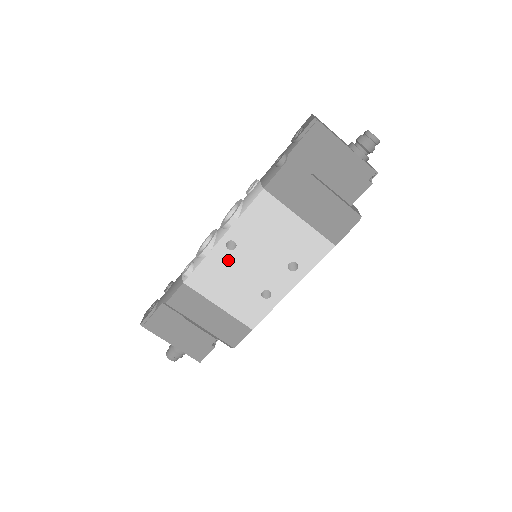
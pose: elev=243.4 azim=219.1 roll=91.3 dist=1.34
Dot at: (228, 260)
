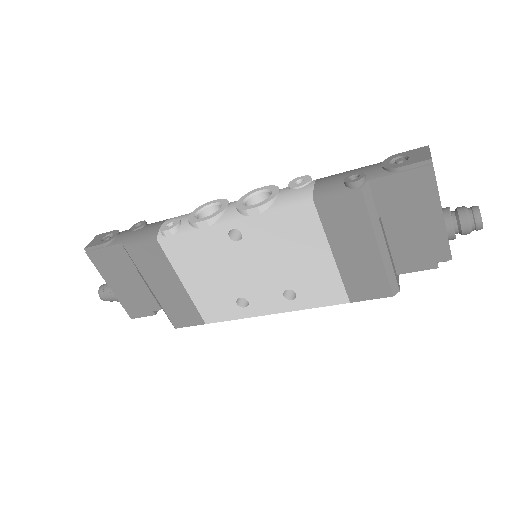
Dot at: (222, 247)
